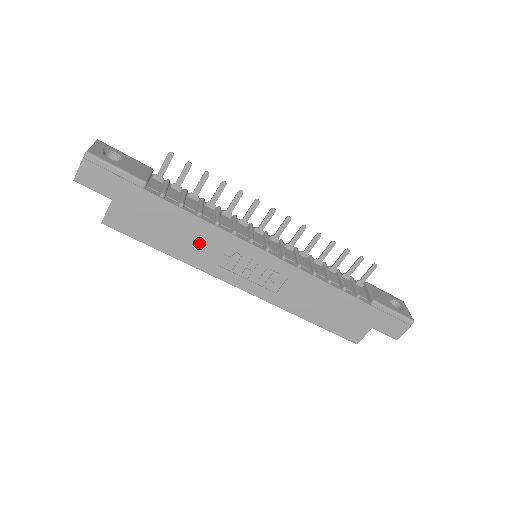
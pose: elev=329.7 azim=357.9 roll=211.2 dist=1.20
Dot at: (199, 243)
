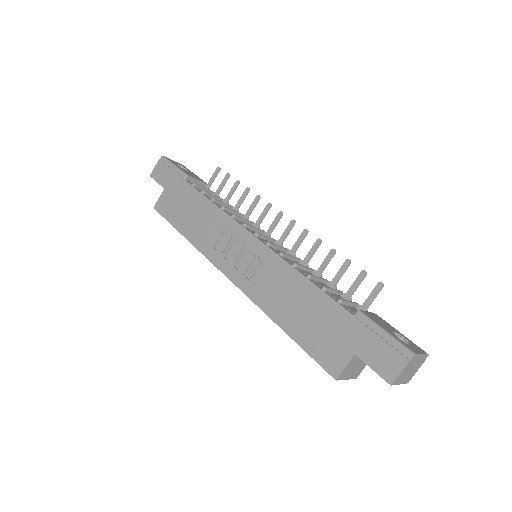
Dot at: (206, 225)
